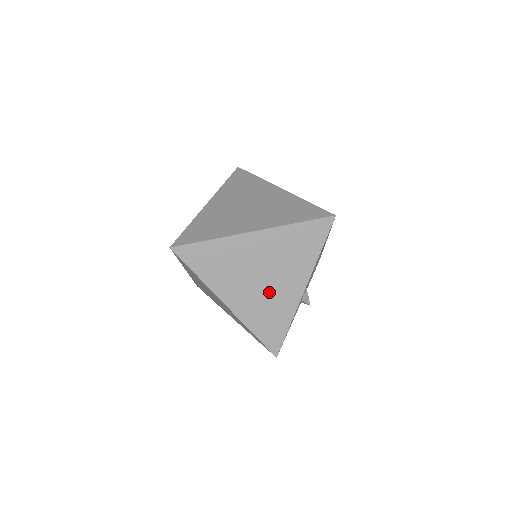
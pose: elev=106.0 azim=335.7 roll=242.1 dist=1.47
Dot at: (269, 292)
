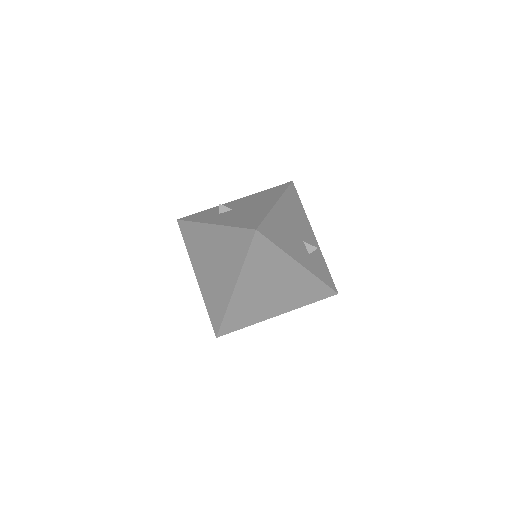
Dot at: (286, 288)
